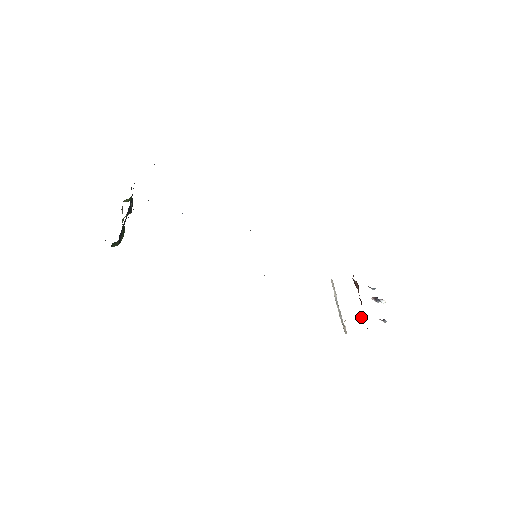
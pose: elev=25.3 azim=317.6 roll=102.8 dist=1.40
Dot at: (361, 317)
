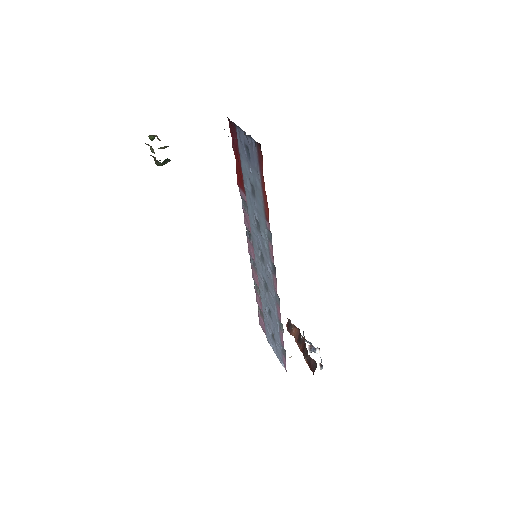
Dot at: (309, 356)
